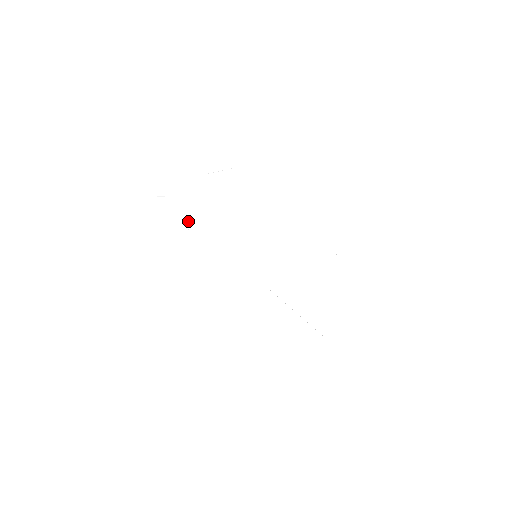
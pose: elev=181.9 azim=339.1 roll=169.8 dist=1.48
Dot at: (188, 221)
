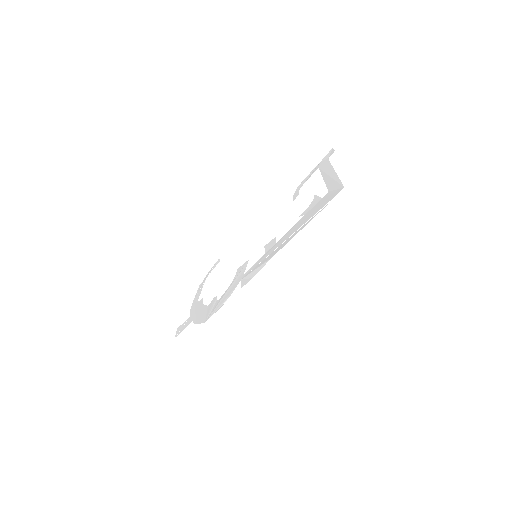
Dot at: (202, 314)
